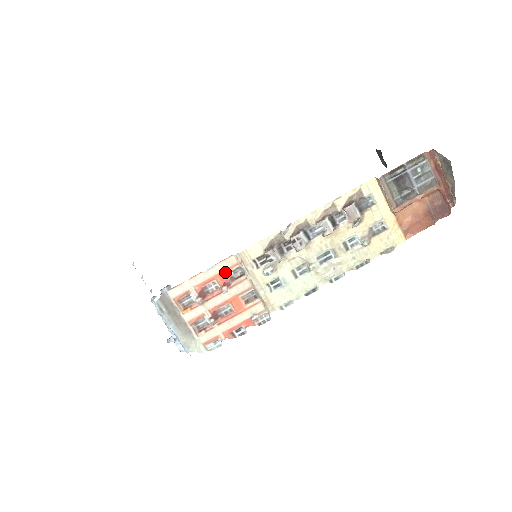
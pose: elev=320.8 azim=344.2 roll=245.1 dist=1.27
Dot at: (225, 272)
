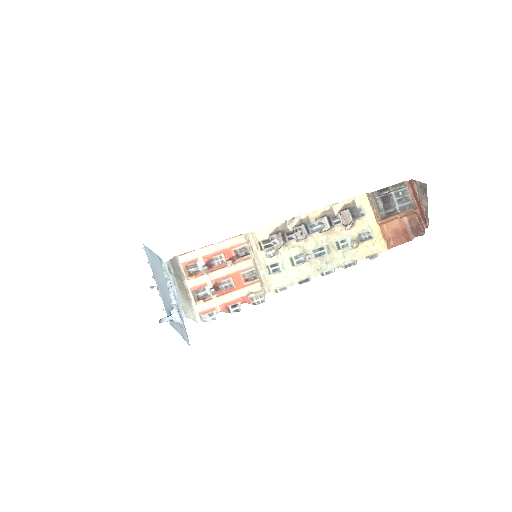
Dot at: (233, 248)
